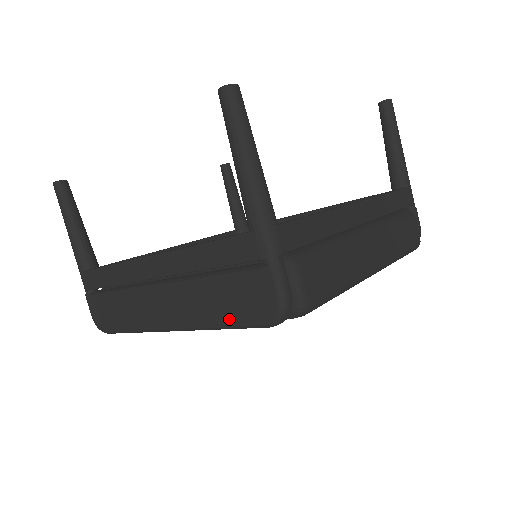
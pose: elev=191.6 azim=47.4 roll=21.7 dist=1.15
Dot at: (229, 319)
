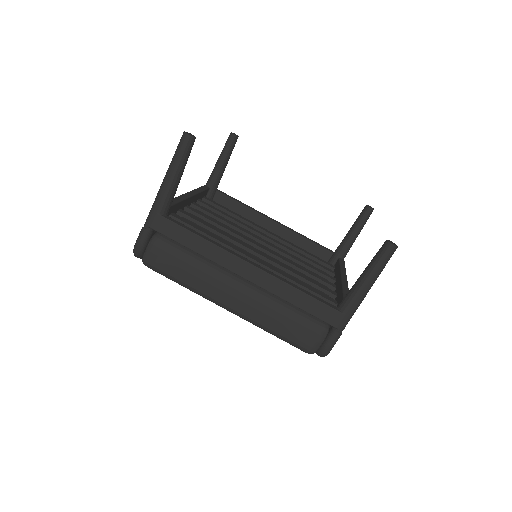
Dot at: occluded
